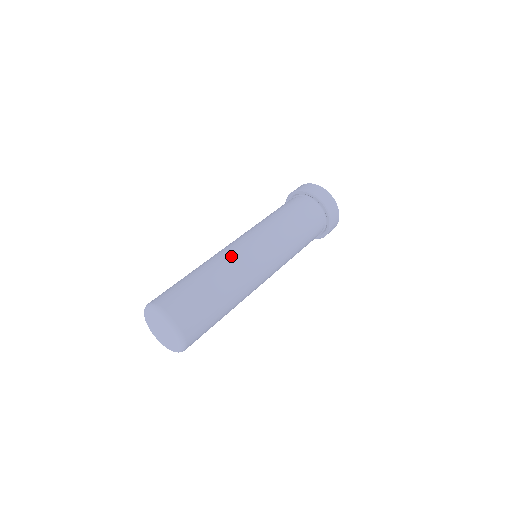
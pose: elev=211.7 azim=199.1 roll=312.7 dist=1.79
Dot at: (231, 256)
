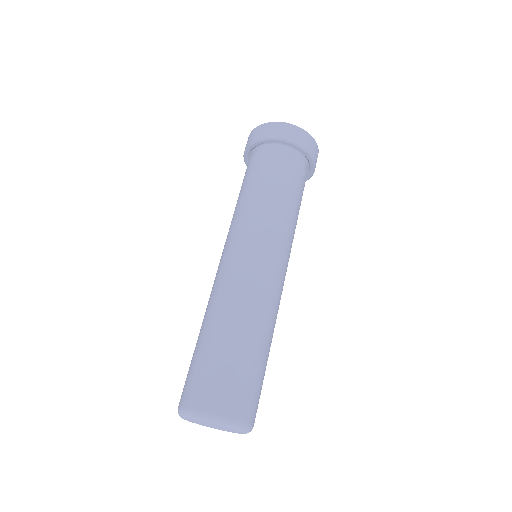
Dot at: (222, 286)
